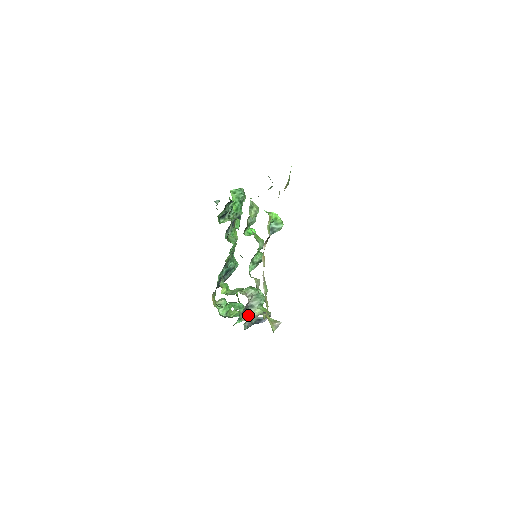
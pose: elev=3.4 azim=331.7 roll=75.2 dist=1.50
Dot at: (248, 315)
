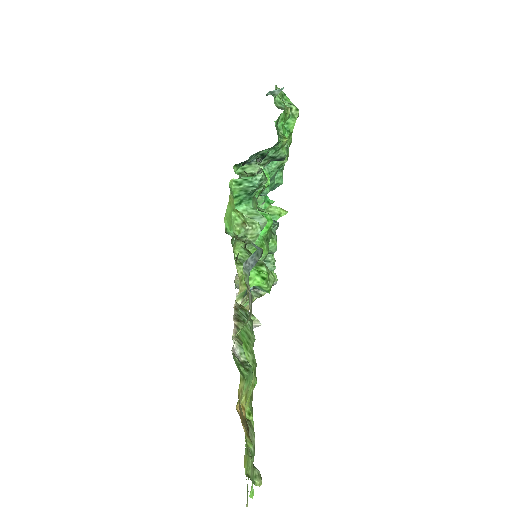
Dot at: occluded
